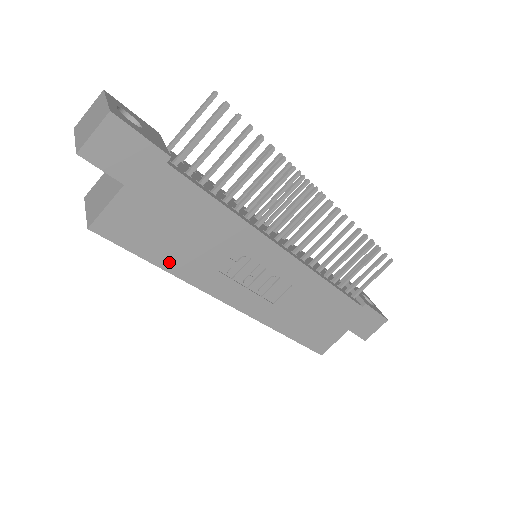
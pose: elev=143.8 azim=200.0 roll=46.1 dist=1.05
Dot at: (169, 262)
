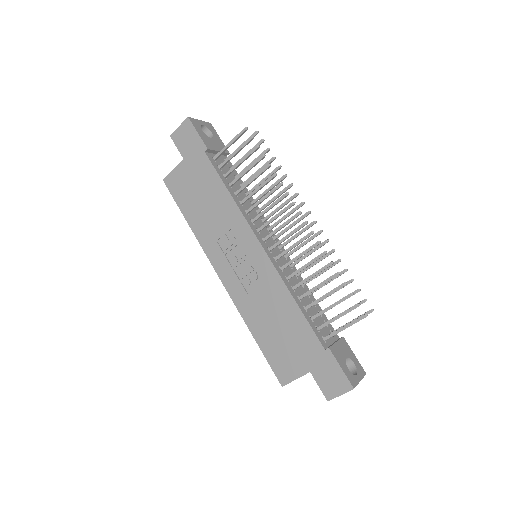
Dot at: (192, 220)
